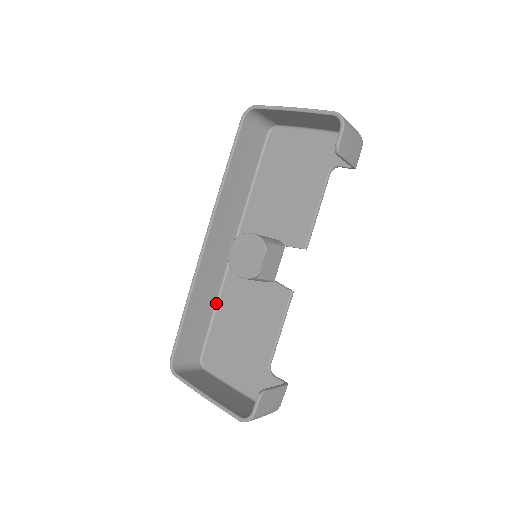
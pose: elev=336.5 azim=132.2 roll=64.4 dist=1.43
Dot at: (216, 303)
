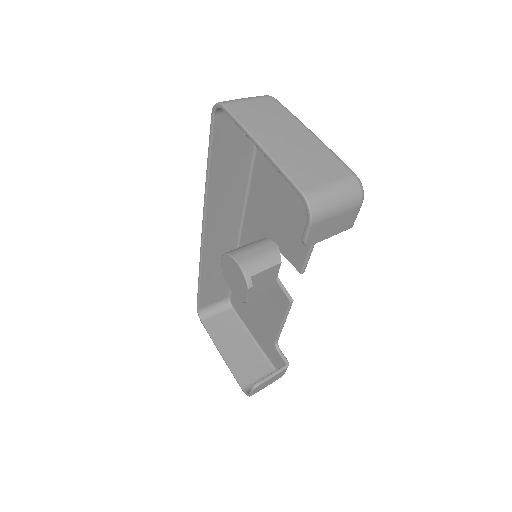
Dot at: occluded
